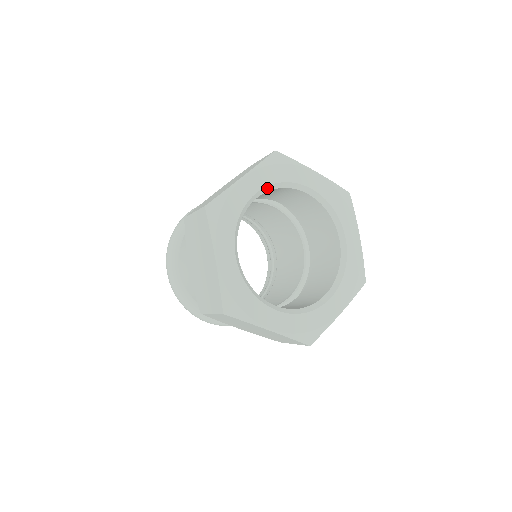
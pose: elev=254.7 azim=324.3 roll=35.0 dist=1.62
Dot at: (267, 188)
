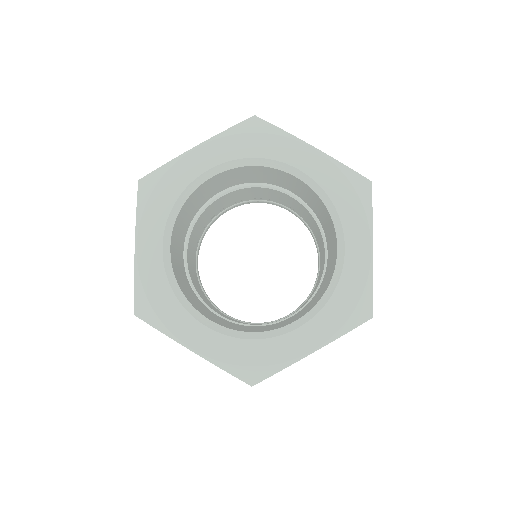
Dot at: (229, 164)
